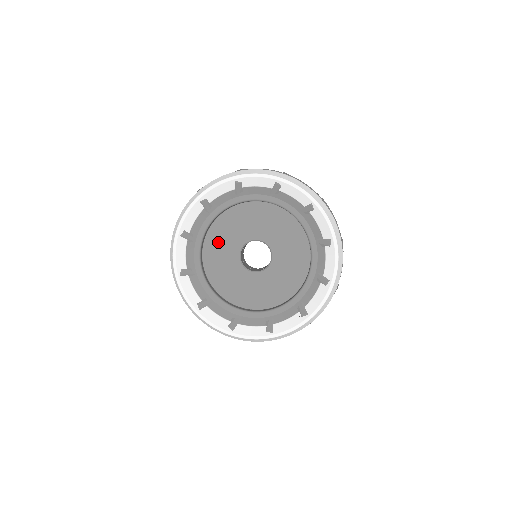
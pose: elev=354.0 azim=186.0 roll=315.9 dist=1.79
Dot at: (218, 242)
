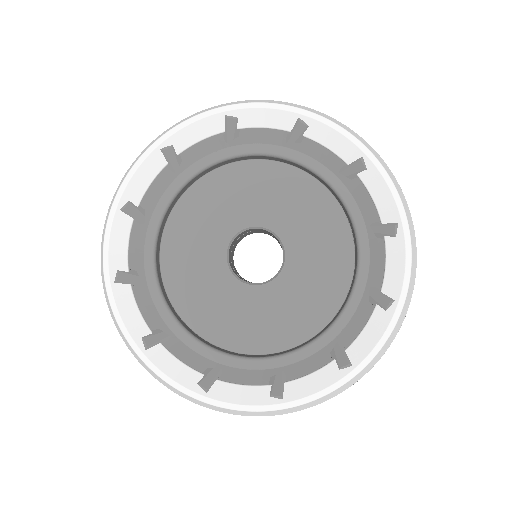
Dot at: (189, 229)
